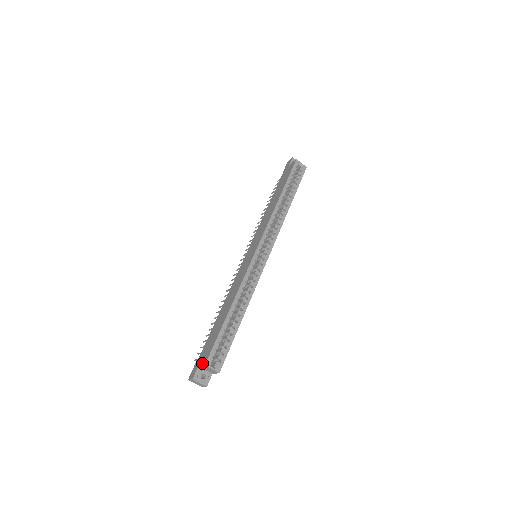
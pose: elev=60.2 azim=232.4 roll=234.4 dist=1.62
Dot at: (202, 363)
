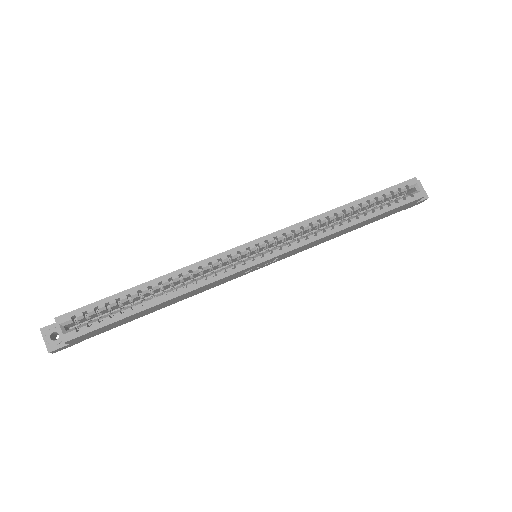
Dot at: occluded
